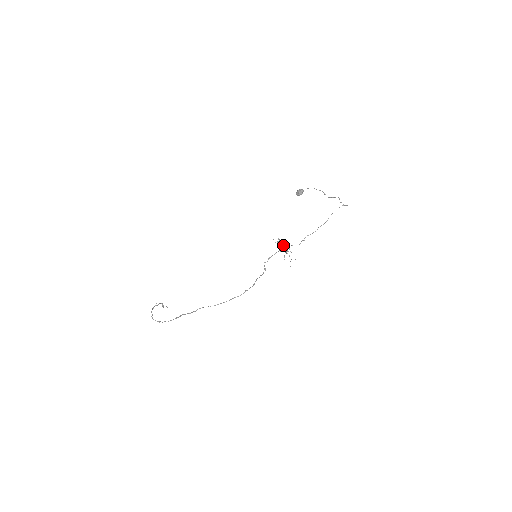
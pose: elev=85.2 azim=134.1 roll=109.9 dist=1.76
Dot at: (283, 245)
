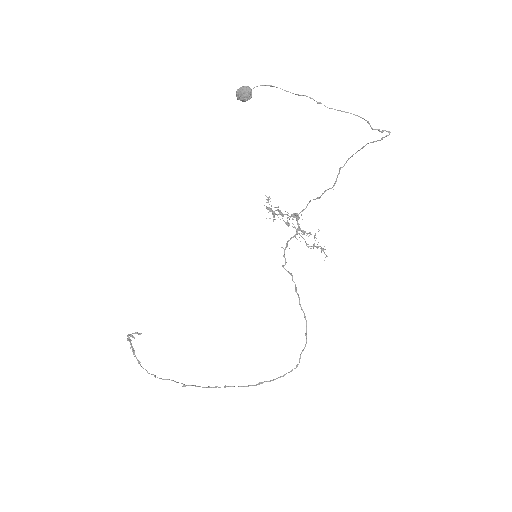
Dot at: (280, 212)
